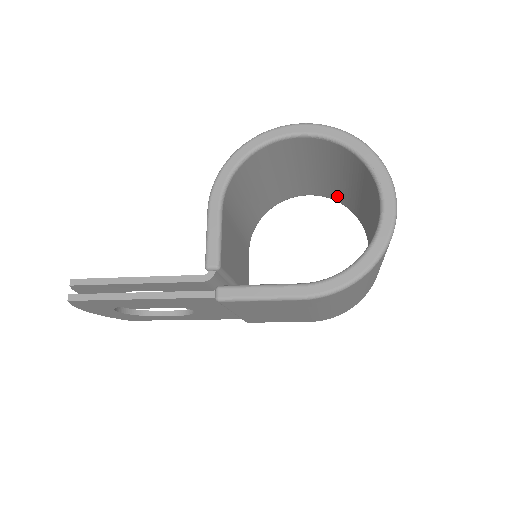
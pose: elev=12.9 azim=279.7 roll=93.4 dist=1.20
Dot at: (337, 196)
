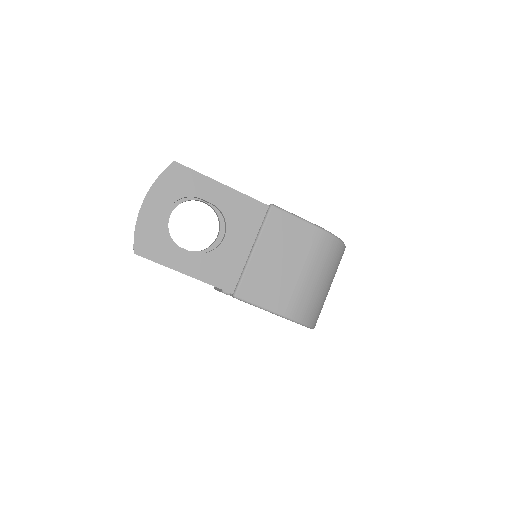
Dot at: occluded
